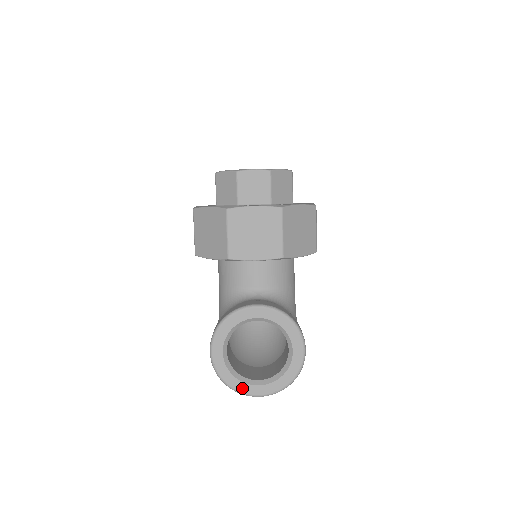
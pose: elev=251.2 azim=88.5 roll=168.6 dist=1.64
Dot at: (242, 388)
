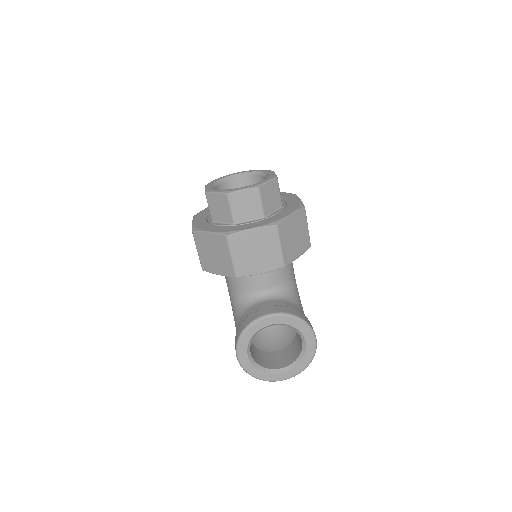
Dot at: (268, 378)
